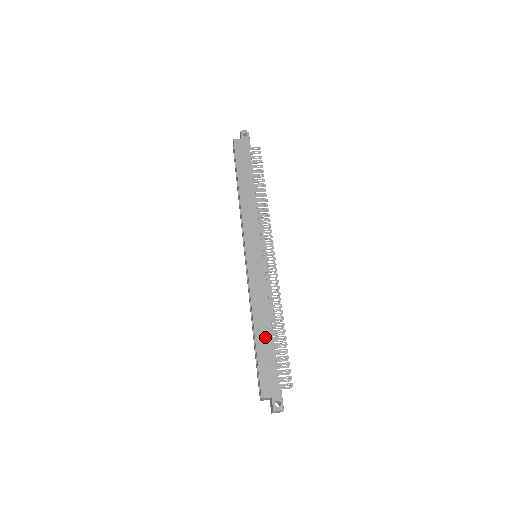
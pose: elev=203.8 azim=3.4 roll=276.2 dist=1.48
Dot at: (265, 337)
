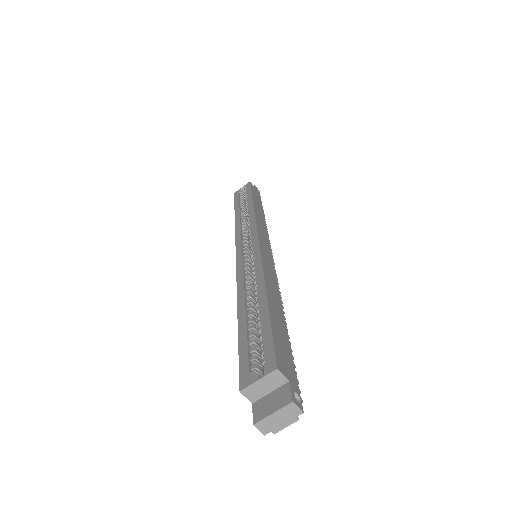
Dot at: (278, 313)
